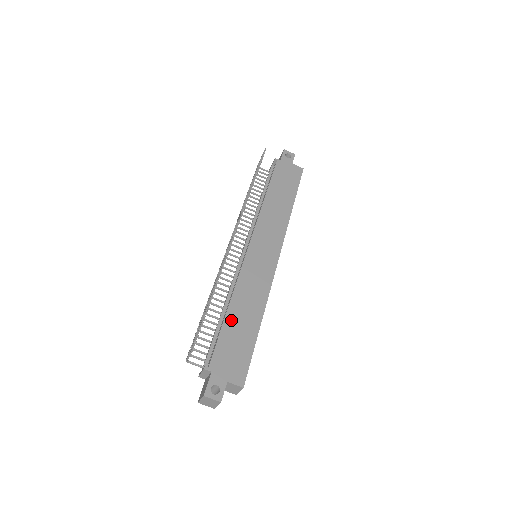
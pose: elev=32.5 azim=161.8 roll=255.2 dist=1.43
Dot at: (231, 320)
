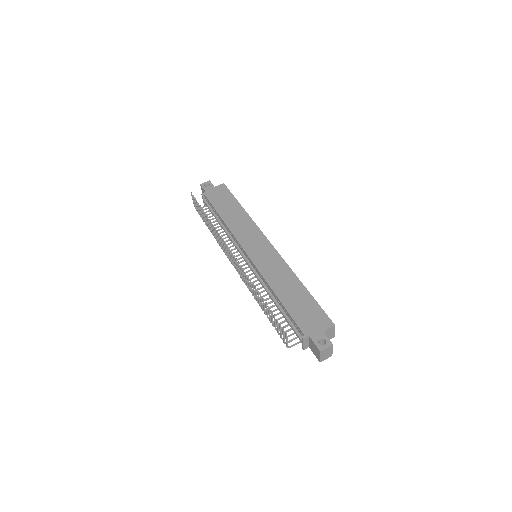
Dot at: (286, 300)
